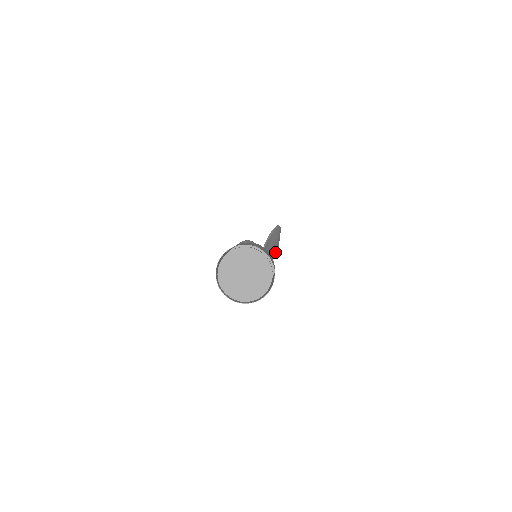
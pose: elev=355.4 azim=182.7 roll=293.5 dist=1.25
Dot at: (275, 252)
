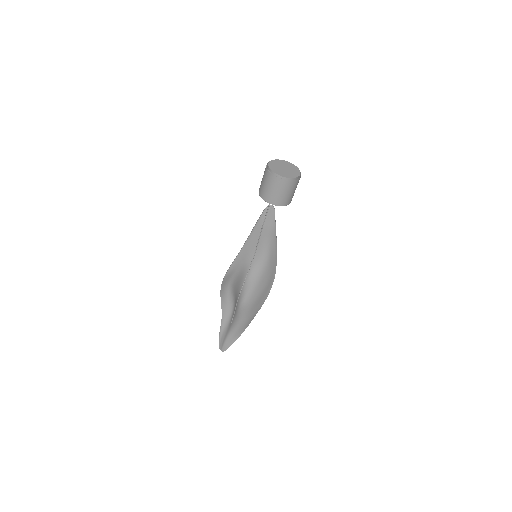
Dot at: (256, 290)
